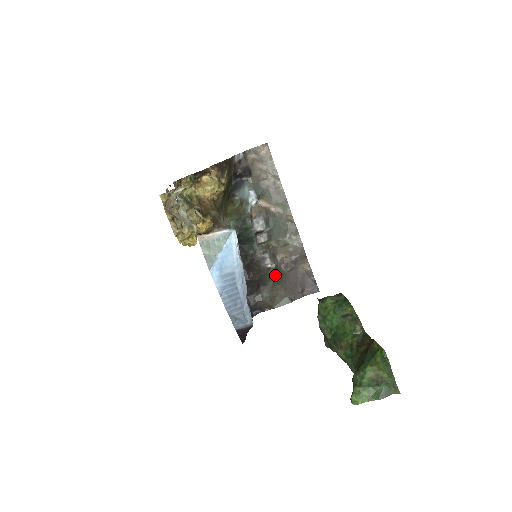
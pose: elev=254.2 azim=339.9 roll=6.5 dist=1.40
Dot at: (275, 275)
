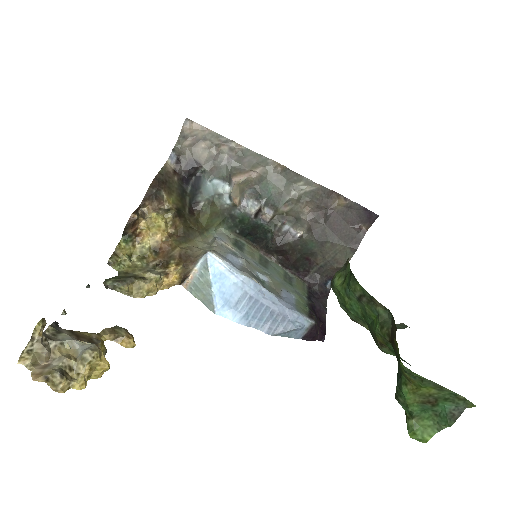
Dot at: (315, 237)
